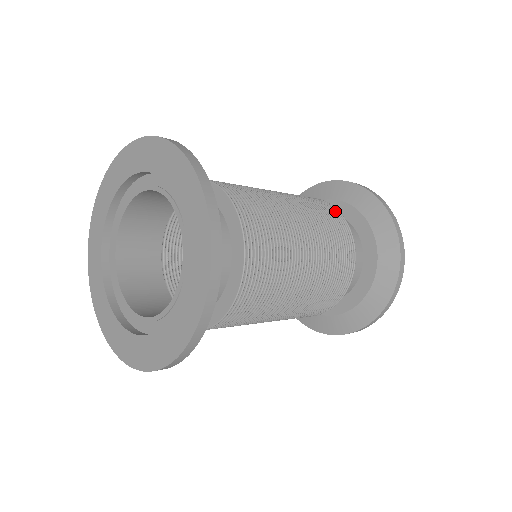
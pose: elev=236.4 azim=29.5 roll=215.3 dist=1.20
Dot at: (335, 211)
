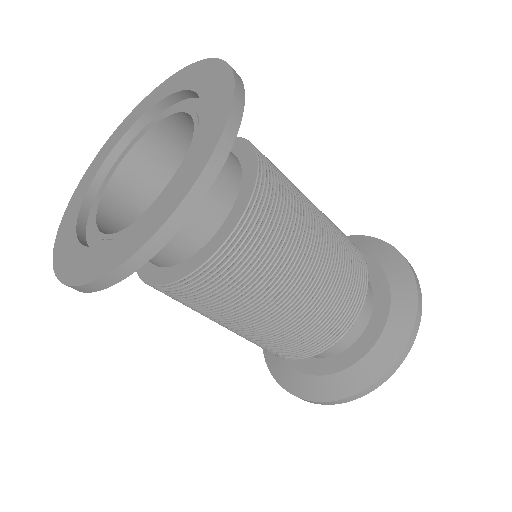
Dot at: occluded
